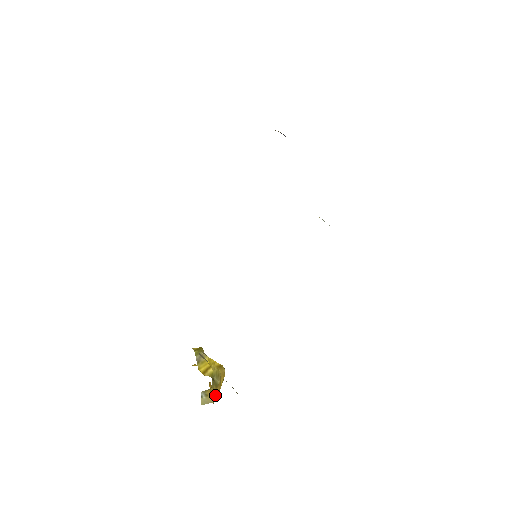
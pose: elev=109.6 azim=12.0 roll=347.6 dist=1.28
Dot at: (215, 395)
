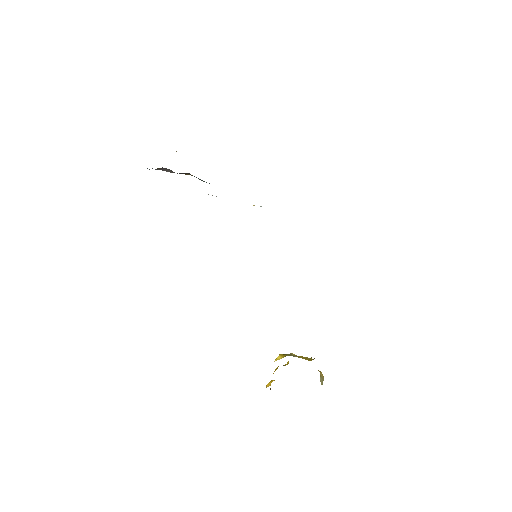
Dot at: occluded
